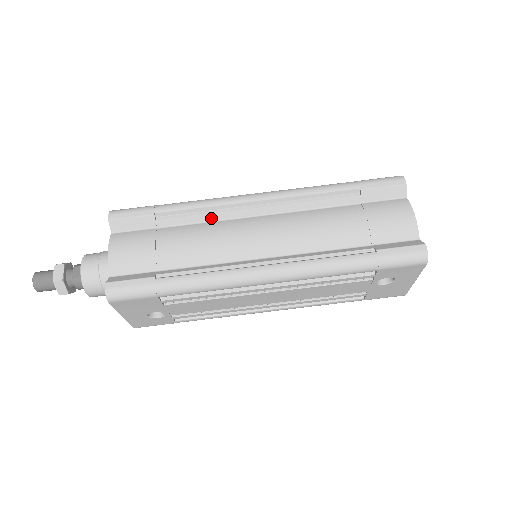
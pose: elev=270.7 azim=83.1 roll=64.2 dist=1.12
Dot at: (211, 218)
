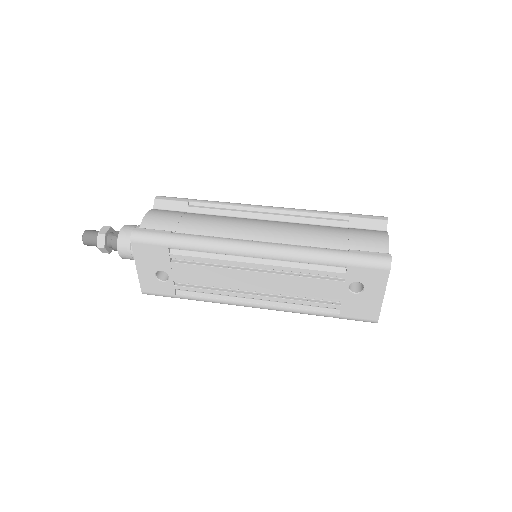
Dot at: (229, 214)
